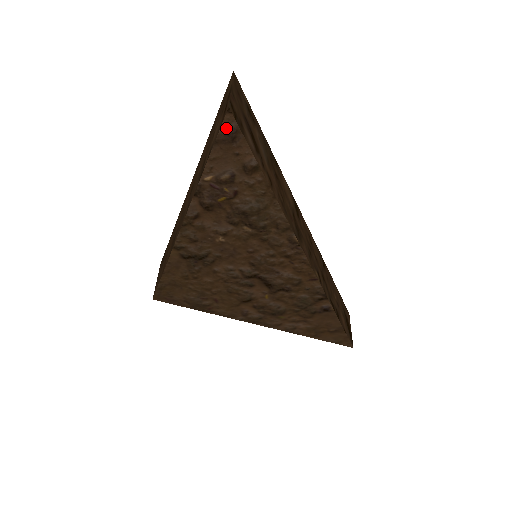
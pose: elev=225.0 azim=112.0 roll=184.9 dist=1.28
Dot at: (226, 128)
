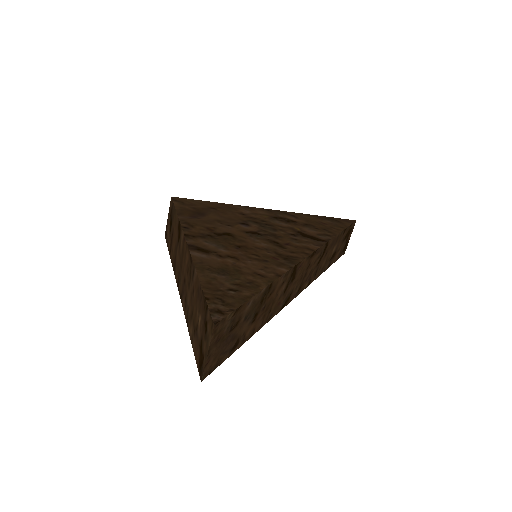
Dot at: occluded
